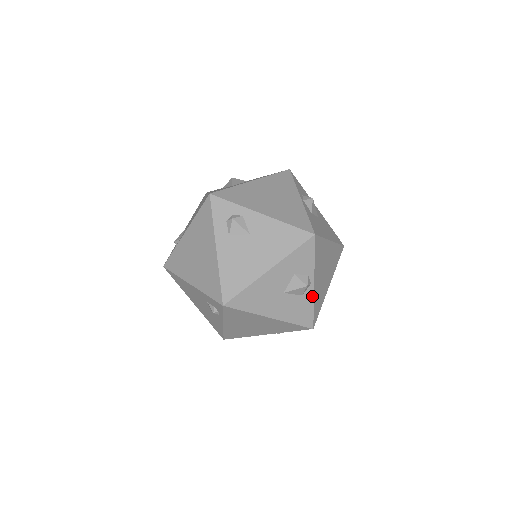
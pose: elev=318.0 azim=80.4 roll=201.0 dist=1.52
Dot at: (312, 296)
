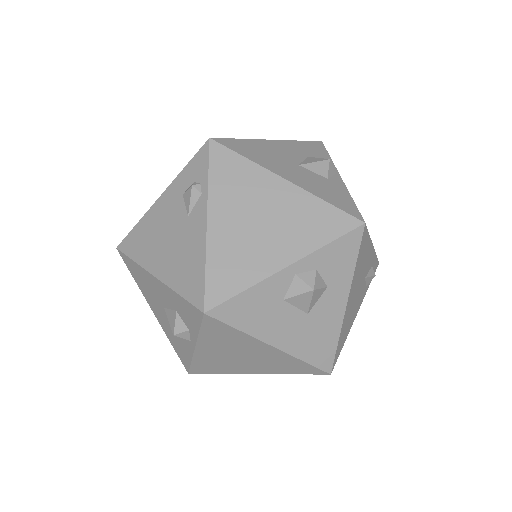
Dot at: (343, 186)
